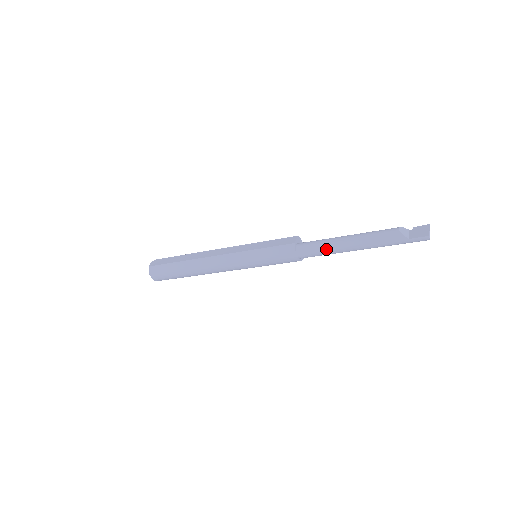
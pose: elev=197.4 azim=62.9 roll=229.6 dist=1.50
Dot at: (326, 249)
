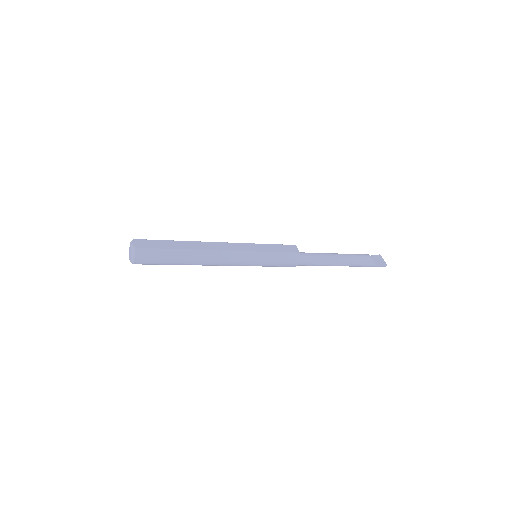
Dot at: (323, 262)
